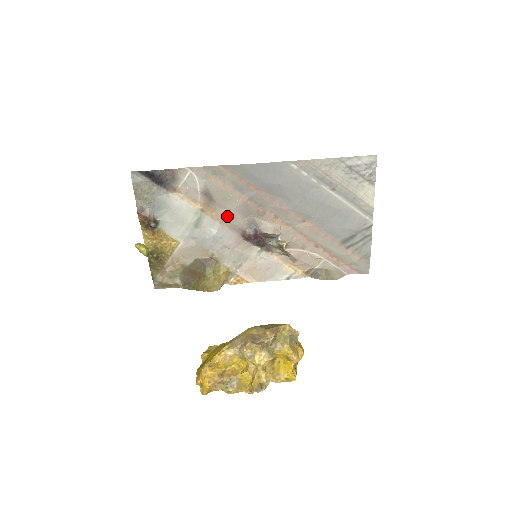
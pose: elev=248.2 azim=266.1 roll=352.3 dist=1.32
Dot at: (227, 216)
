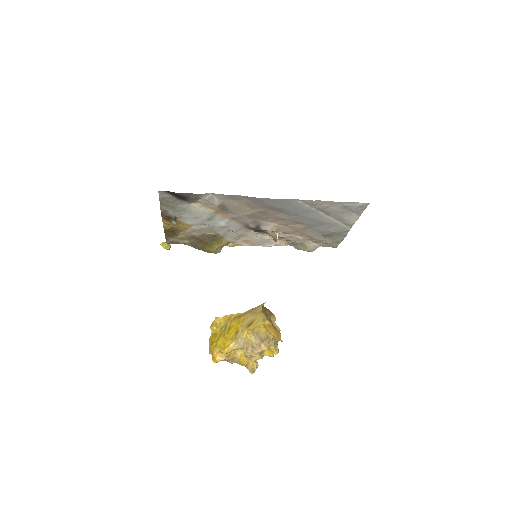
Dot at: (236, 217)
